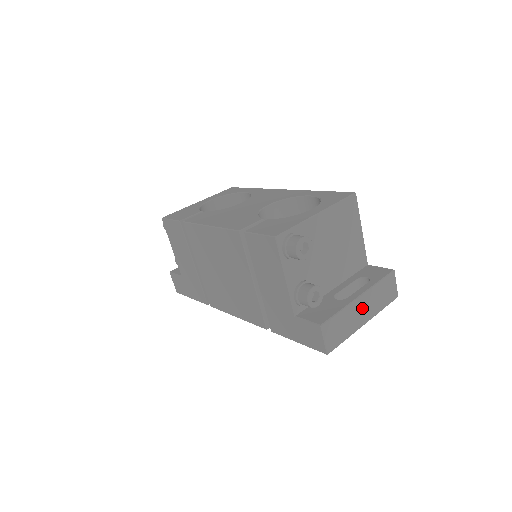
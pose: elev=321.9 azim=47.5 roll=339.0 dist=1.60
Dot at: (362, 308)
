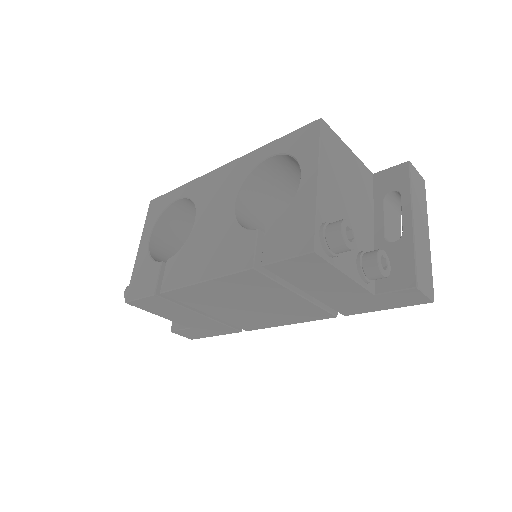
Dot at: (420, 228)
